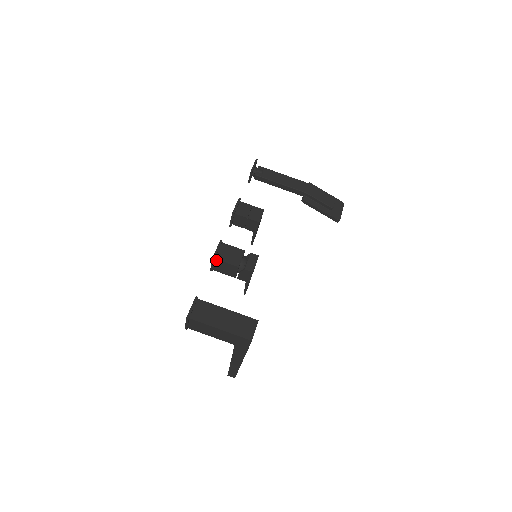
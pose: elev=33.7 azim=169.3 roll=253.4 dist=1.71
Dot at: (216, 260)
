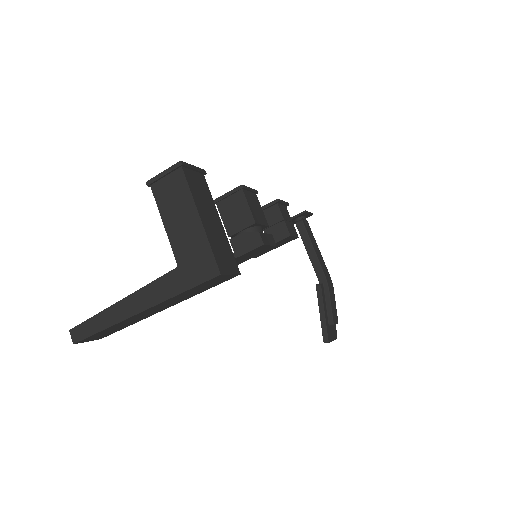
Dot at: (241, 192)
